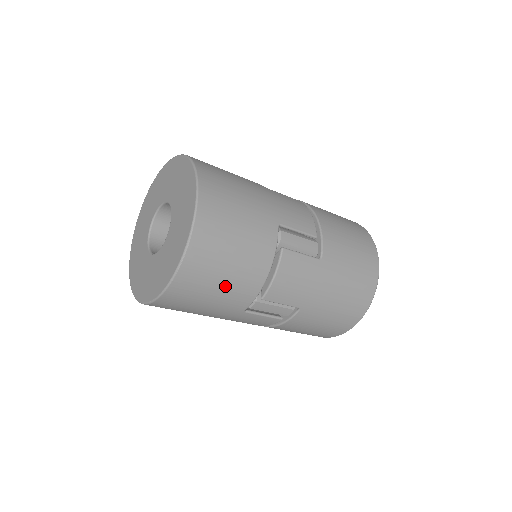
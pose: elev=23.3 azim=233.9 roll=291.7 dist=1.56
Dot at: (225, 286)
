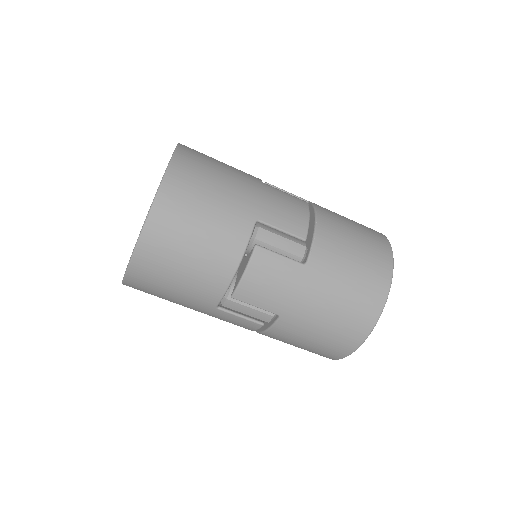
Dot at: (187, 276)
